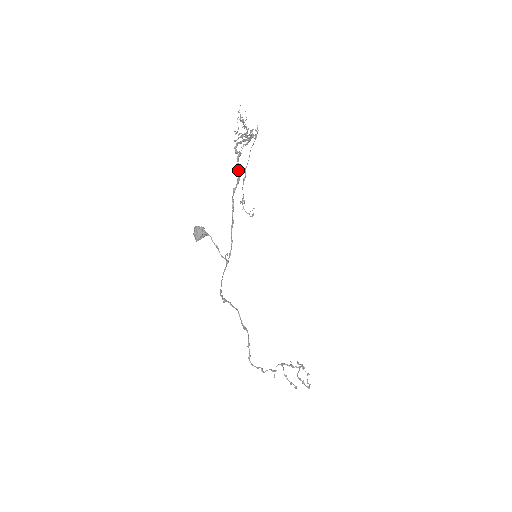
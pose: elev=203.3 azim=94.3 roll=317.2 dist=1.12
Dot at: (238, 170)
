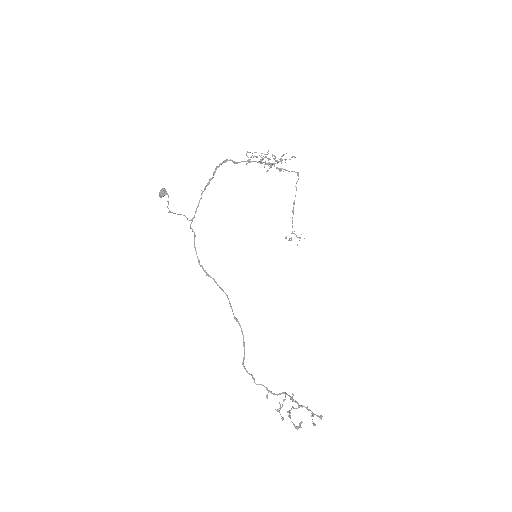
Dot at: (216, 166)
